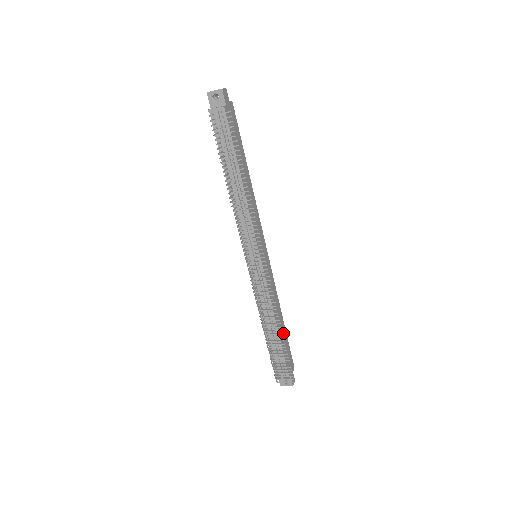
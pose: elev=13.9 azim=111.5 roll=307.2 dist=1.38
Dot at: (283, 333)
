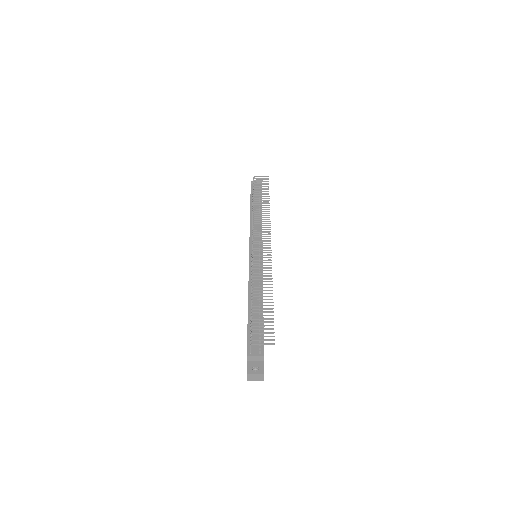
Dot at: occluded
